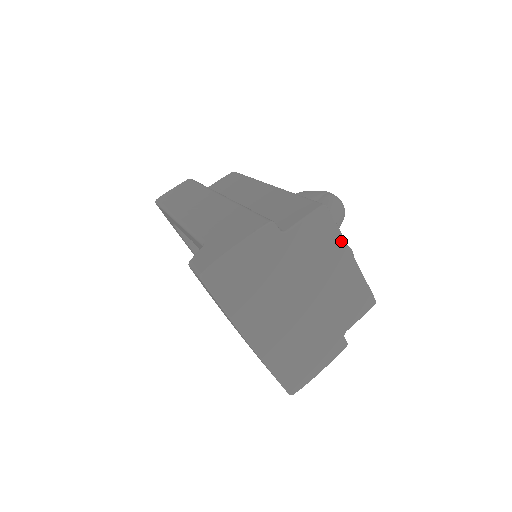
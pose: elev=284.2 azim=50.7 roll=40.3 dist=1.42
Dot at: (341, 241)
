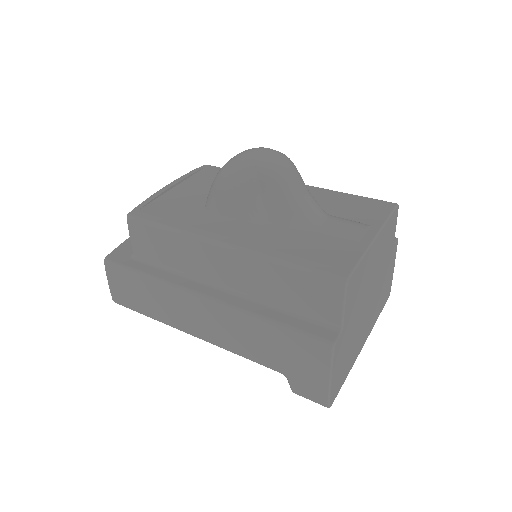
Dot at: (366, 255)
